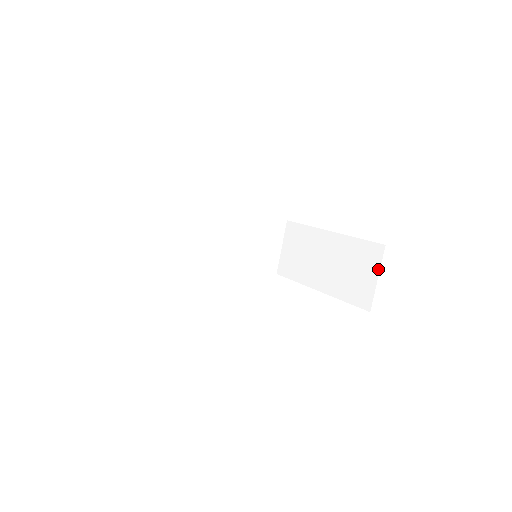
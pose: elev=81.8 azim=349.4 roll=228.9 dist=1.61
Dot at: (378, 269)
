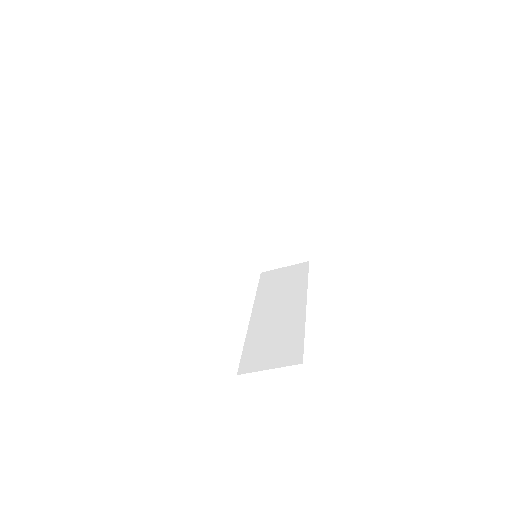
Dot at: (291, 264)
